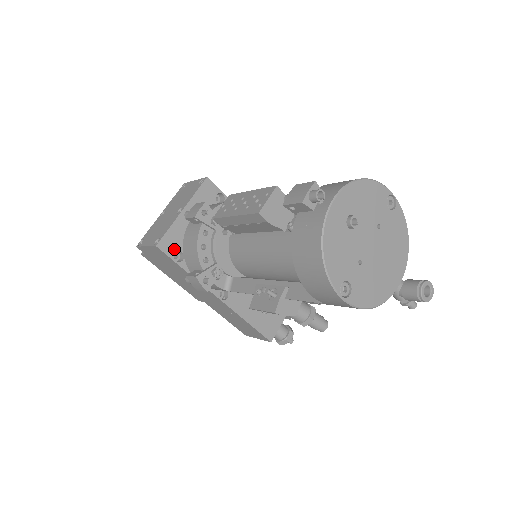
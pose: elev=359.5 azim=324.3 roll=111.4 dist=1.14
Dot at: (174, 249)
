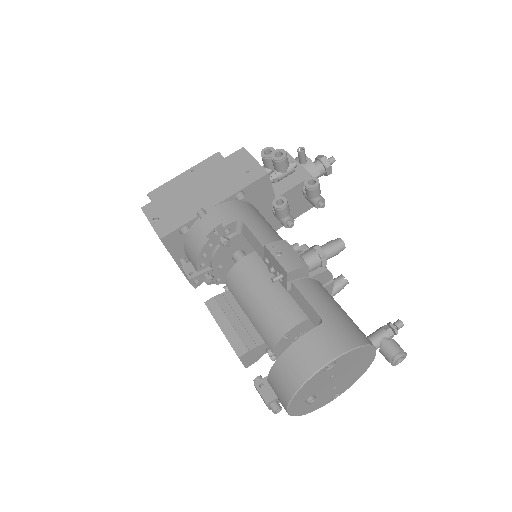
Dot at: occluded
